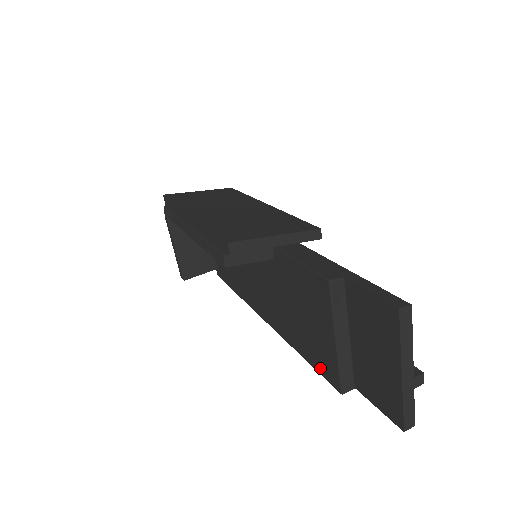
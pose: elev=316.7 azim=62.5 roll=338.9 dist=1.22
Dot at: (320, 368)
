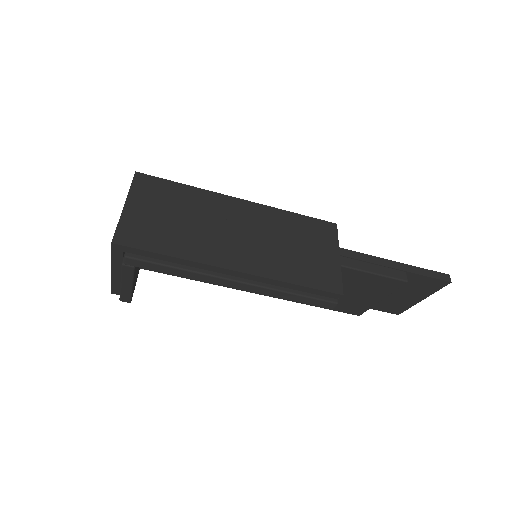
Dot at: (341, 309)
